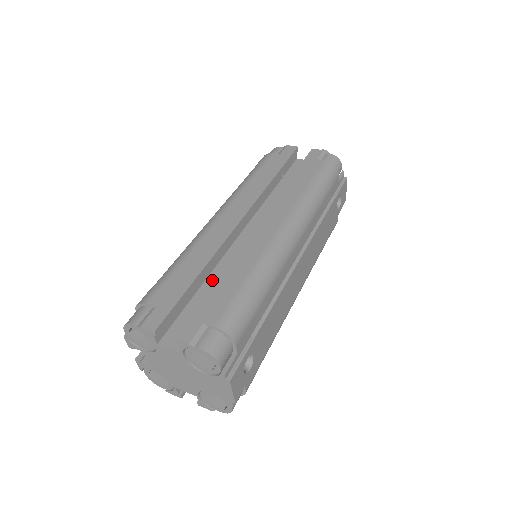
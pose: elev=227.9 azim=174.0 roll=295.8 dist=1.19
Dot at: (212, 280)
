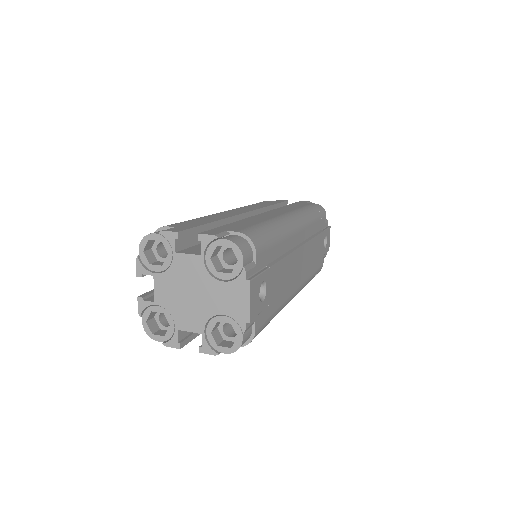
Dot at: occluded
